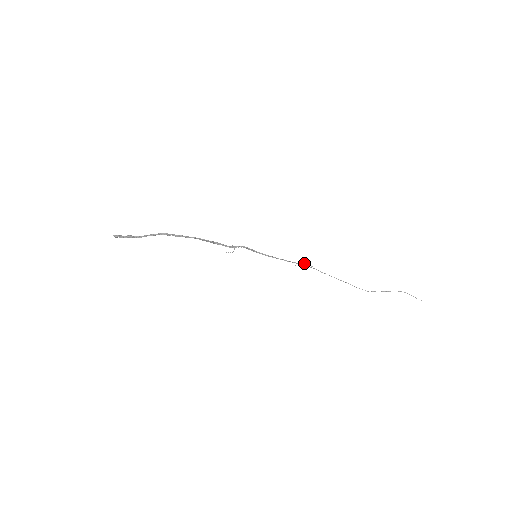
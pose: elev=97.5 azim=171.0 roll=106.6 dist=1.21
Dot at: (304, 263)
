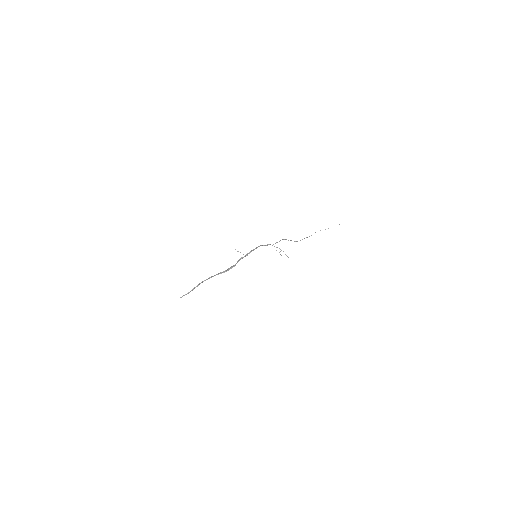
Dot at: occluded
